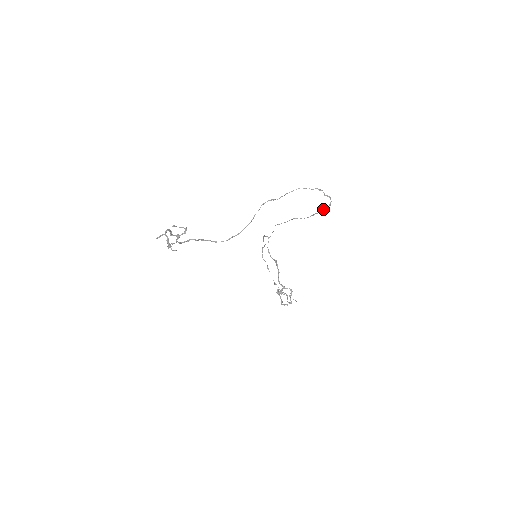
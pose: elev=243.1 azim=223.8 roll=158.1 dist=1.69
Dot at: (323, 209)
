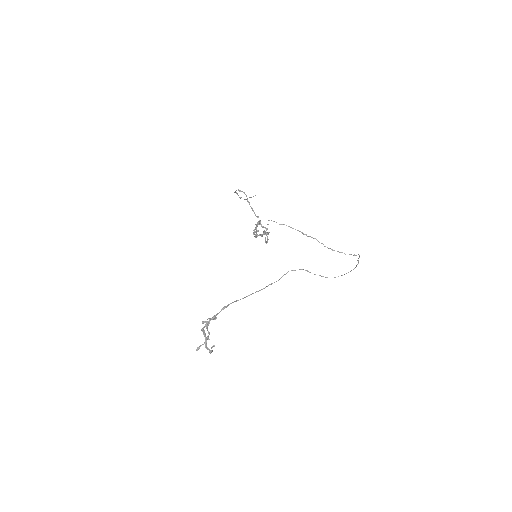
Dot at: occluded
